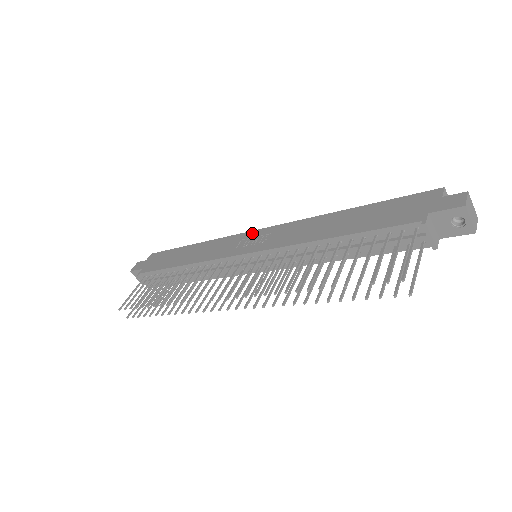
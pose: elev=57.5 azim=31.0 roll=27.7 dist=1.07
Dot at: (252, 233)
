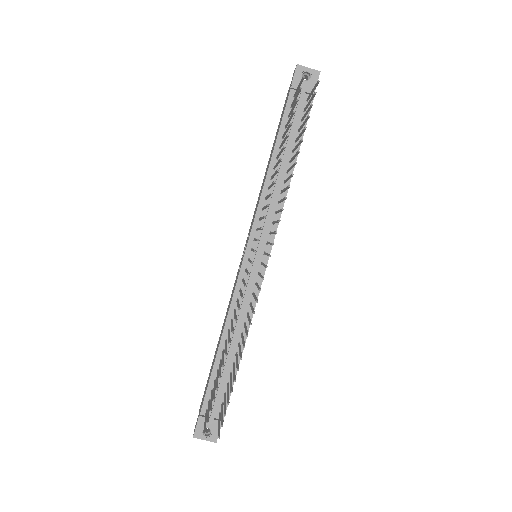
Dot at: (241, 259)
